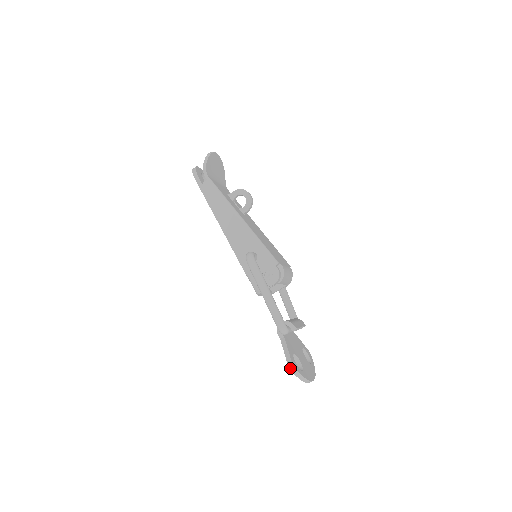
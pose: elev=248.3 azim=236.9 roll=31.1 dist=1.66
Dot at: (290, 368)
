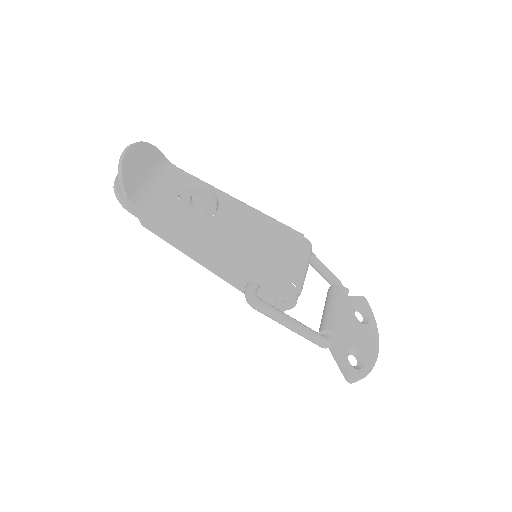
Dot at: occluded
